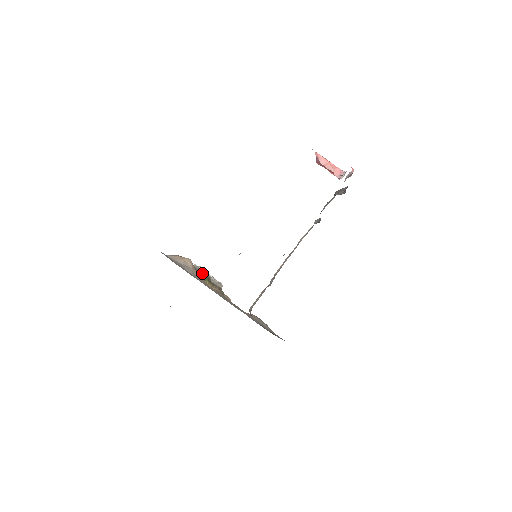
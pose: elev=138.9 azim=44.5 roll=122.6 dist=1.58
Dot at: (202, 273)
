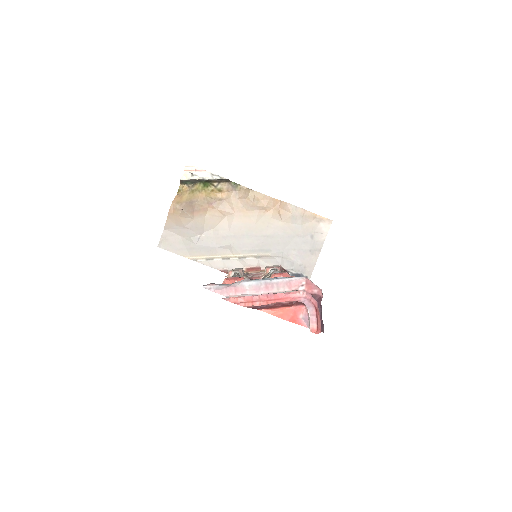
Dot at: (196, 181)
